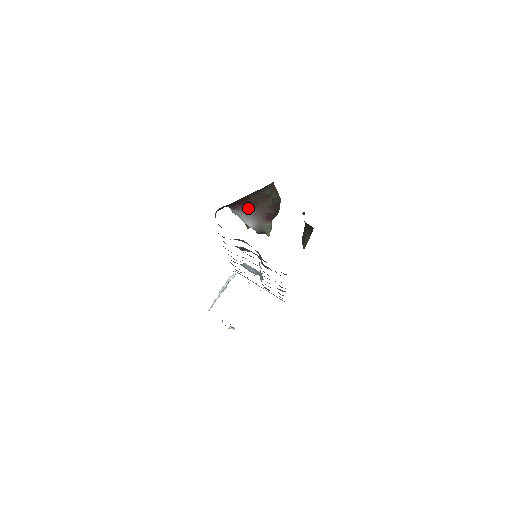
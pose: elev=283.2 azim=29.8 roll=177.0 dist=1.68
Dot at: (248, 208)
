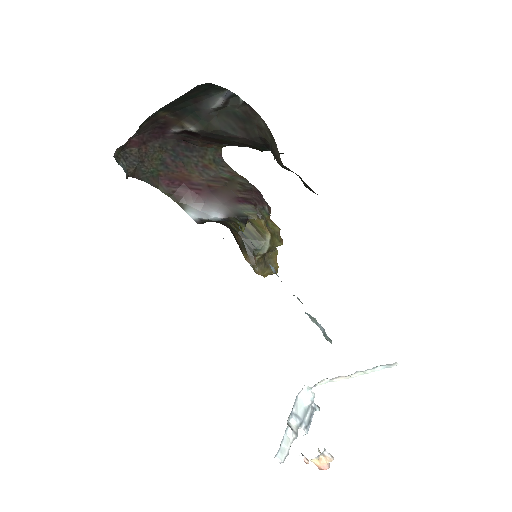
Dot at: (203, 195)
